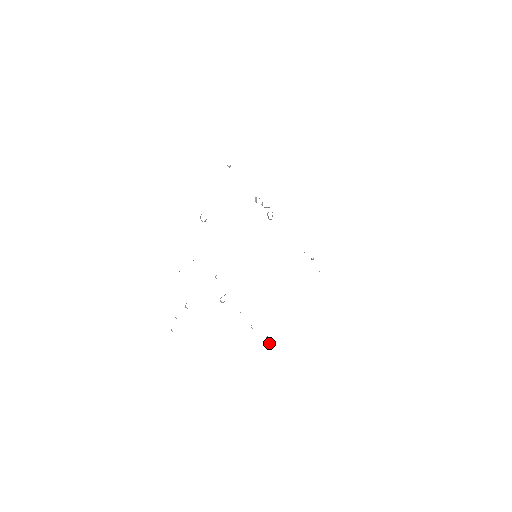
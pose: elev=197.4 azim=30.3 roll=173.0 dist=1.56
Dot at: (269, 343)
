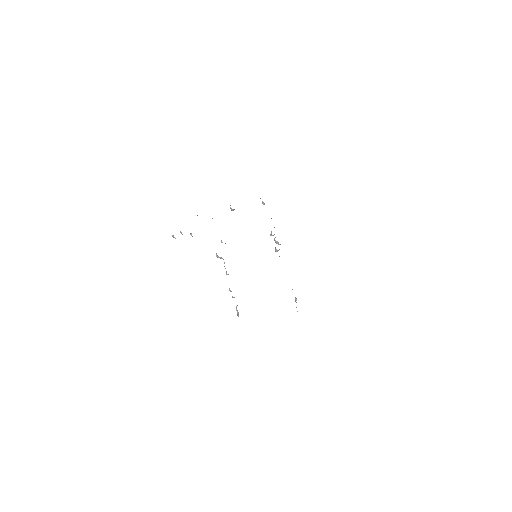
Dot at: (237, 310)
